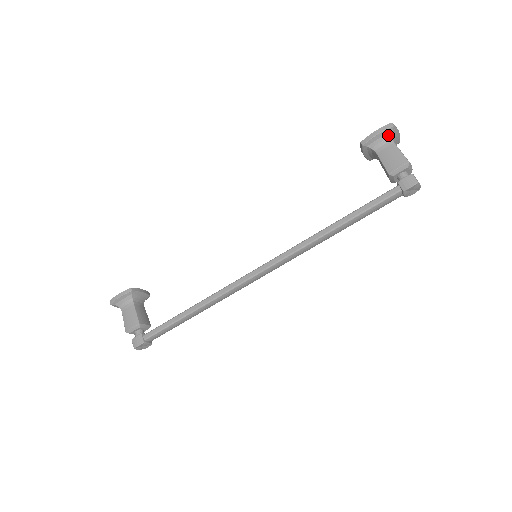
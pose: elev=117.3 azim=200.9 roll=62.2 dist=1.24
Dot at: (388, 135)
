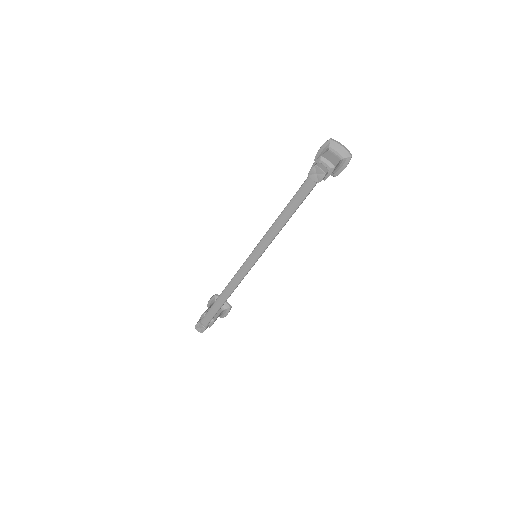
Dot at: (327, 147)
